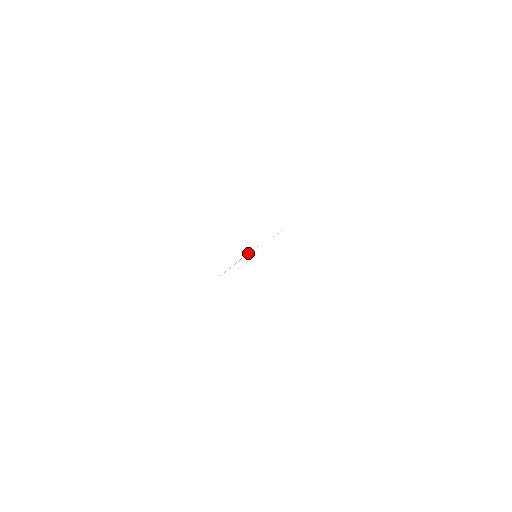
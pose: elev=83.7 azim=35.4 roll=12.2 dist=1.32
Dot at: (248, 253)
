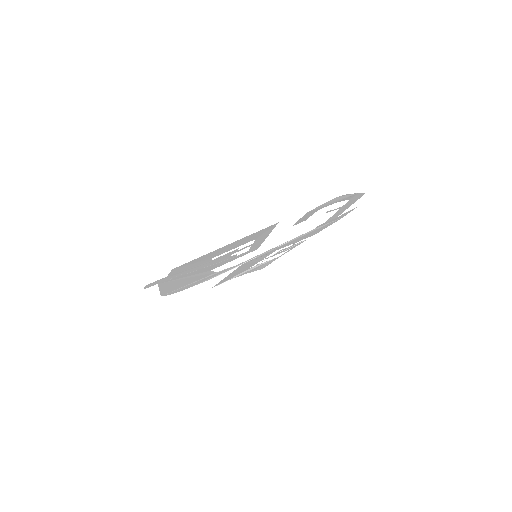
Dot at: (258, 265)
